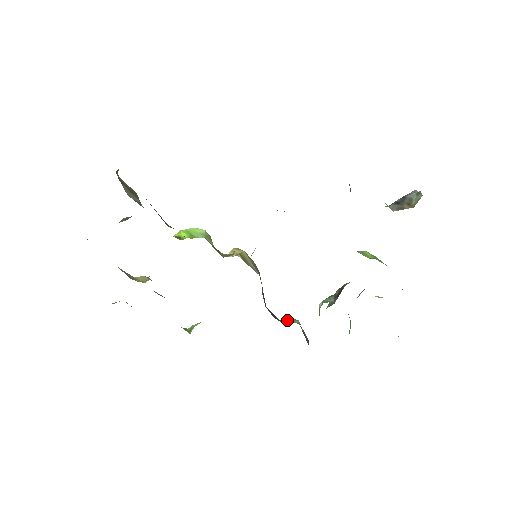
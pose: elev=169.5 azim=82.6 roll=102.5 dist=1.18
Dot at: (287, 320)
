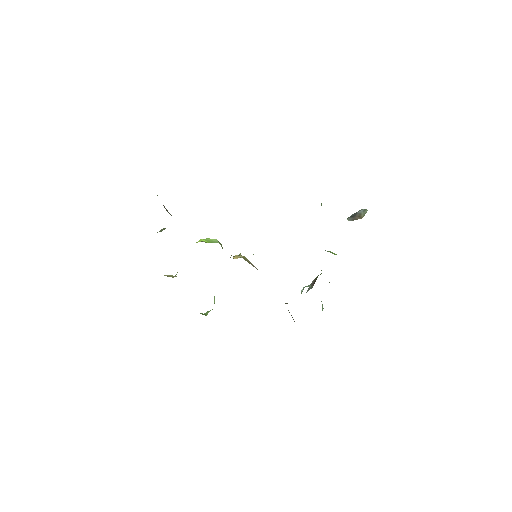
Dot at: occluded
